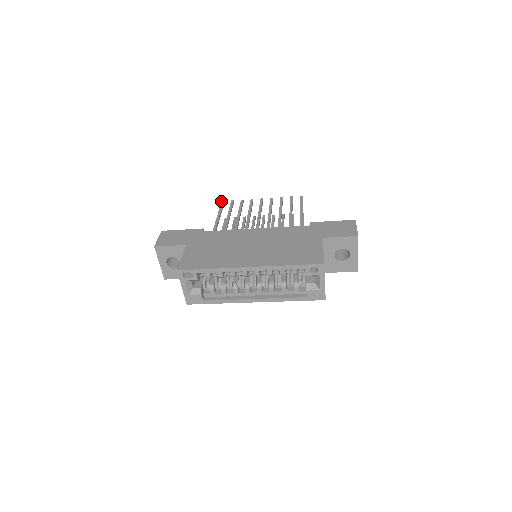
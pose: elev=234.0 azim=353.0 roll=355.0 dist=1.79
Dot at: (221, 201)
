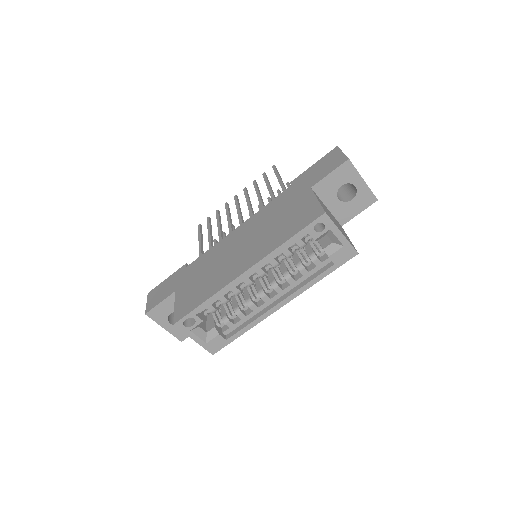
Dot at: occluded
